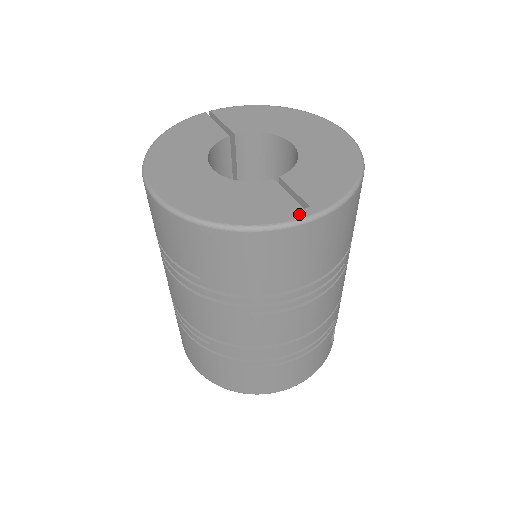
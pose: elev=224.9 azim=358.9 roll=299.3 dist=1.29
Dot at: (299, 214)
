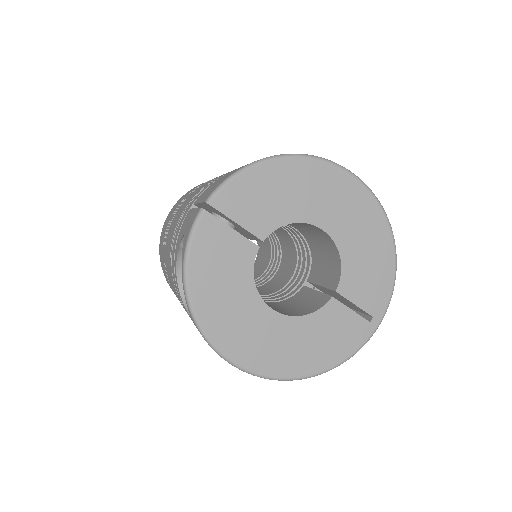
Dot at: (369, 331)
